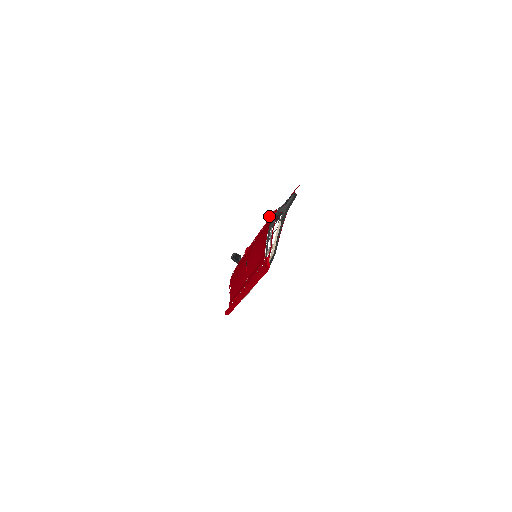
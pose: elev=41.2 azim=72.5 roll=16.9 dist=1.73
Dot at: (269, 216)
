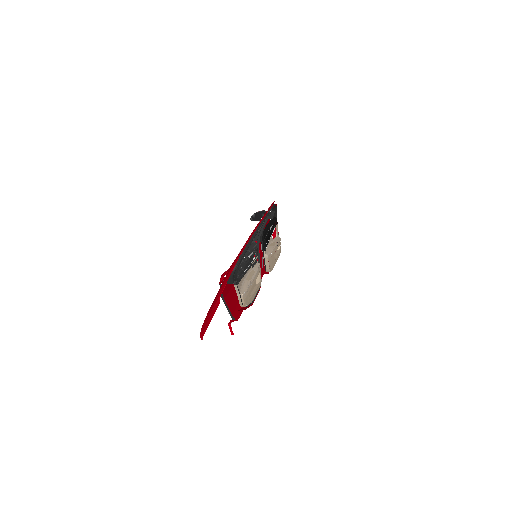
Dot at: (223, 273)
